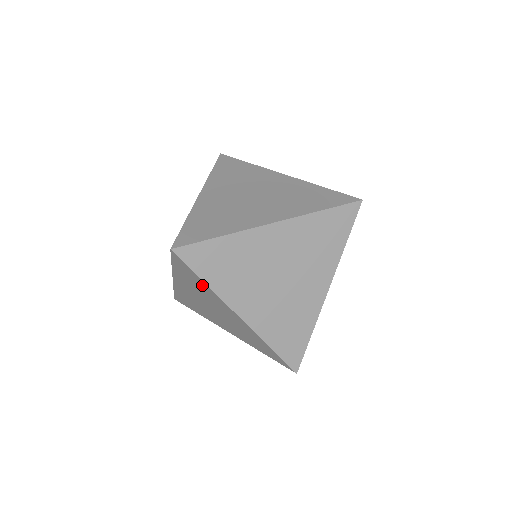
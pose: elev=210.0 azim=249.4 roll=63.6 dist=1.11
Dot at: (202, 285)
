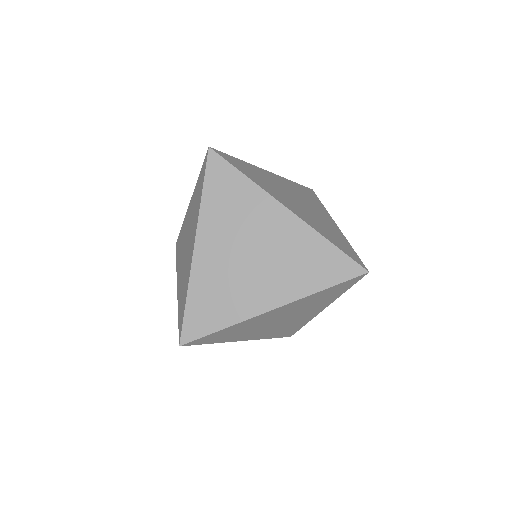
Dot at: occluded
